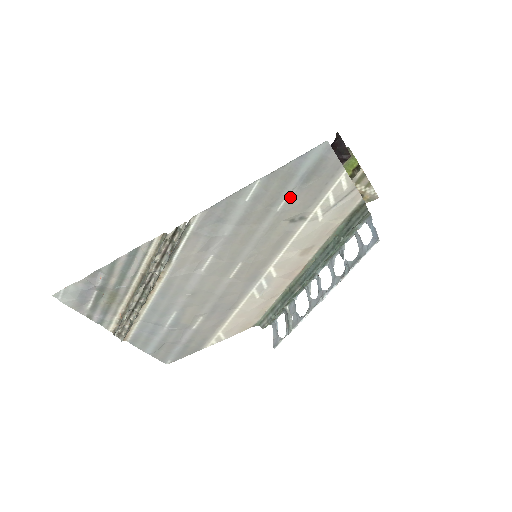
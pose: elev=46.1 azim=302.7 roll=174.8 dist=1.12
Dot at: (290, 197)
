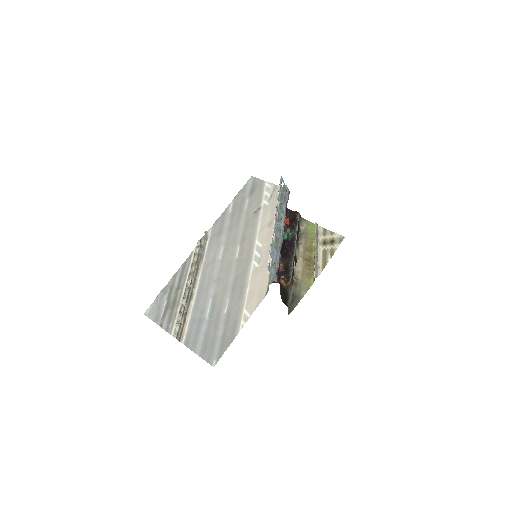
Dot at: (248, 202)
